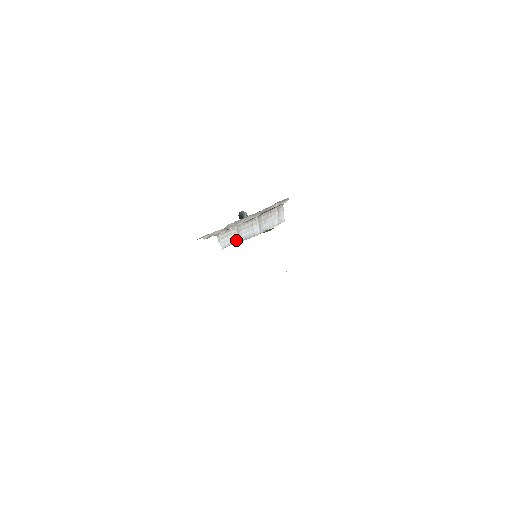
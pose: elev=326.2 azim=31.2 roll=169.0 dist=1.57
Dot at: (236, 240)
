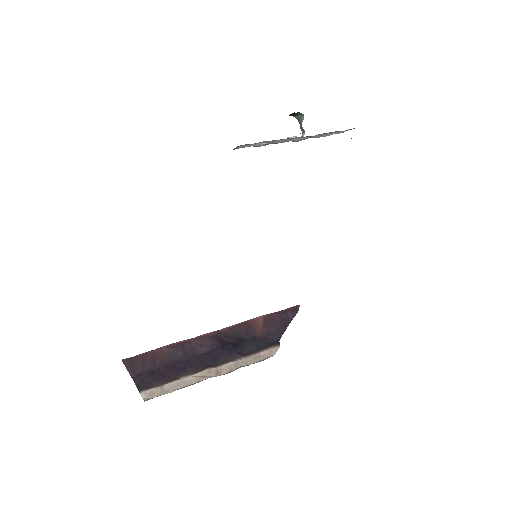
Dot at: (260, 145)
